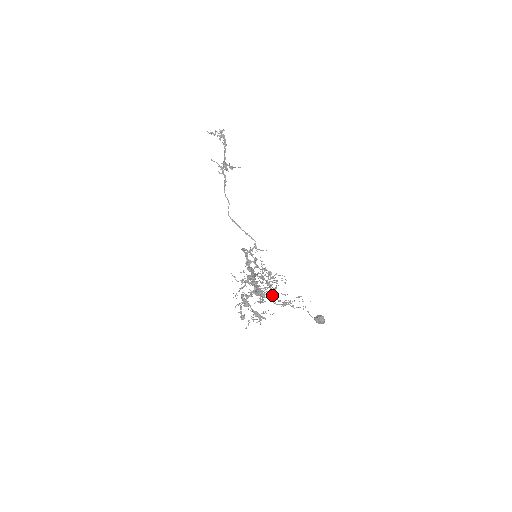
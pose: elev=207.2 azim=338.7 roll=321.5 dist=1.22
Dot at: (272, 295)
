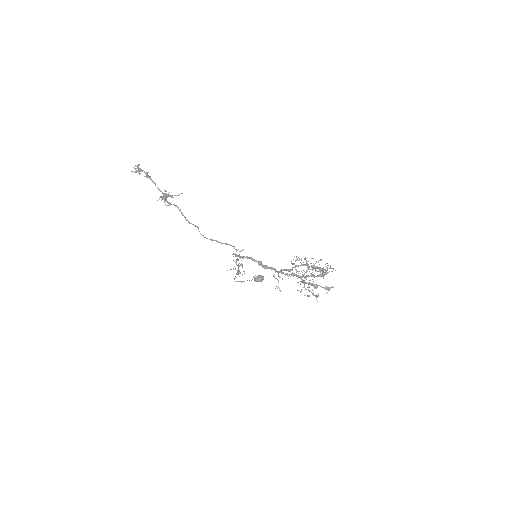
Dot at: (235, 281)
